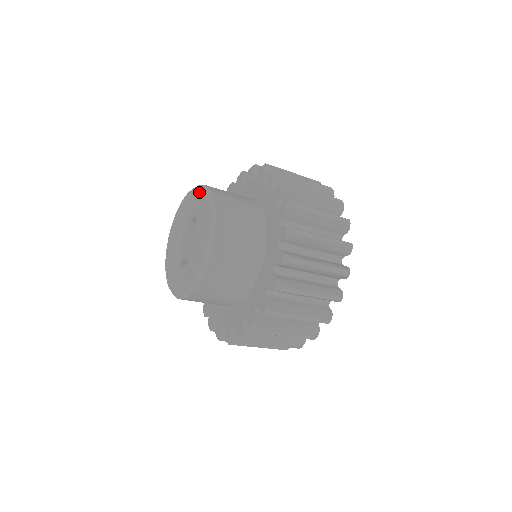
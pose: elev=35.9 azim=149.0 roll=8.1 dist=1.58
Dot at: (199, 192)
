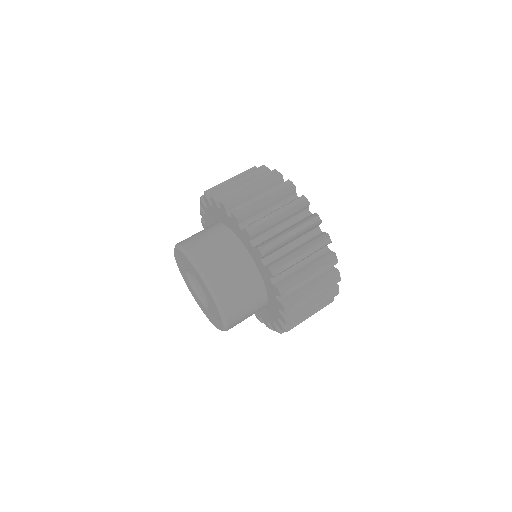
Dot at: (185, 258)
